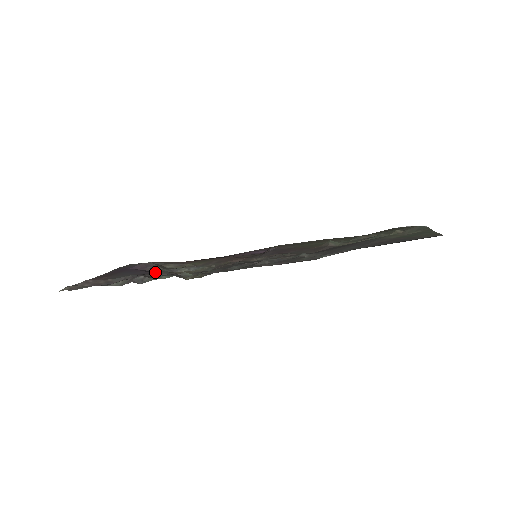
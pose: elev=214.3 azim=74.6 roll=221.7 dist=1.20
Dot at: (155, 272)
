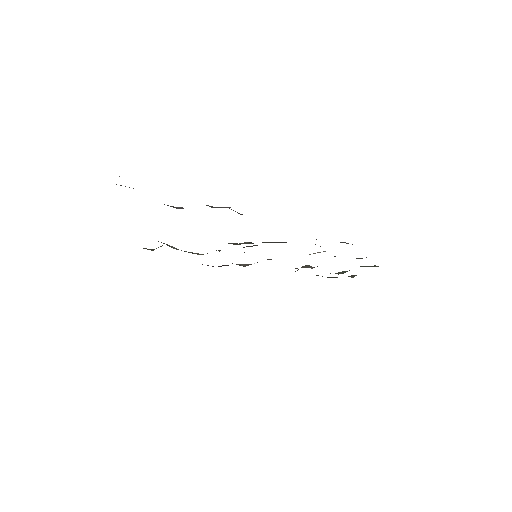
Dot at: occluded
